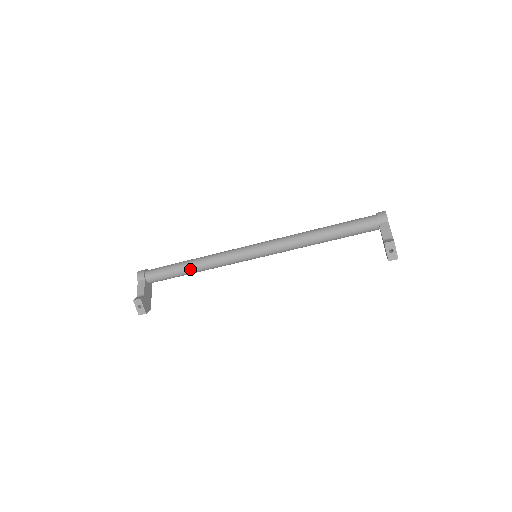
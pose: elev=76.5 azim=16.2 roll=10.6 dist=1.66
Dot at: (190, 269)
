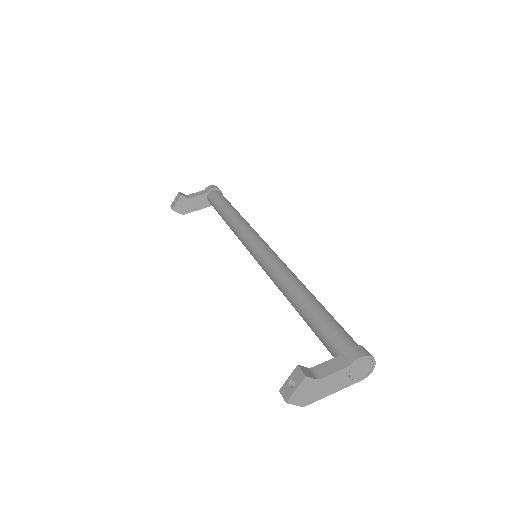
Dot at: (225, 214)
